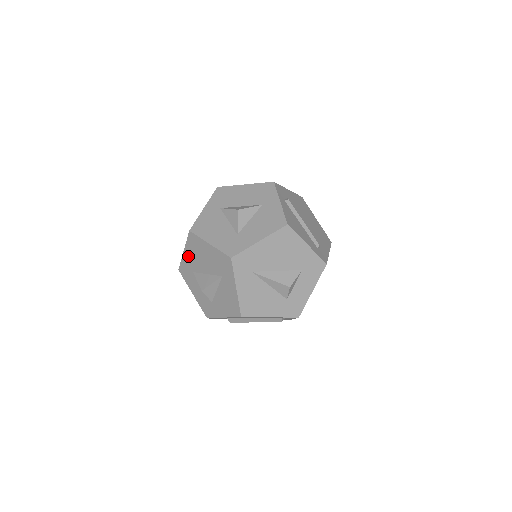
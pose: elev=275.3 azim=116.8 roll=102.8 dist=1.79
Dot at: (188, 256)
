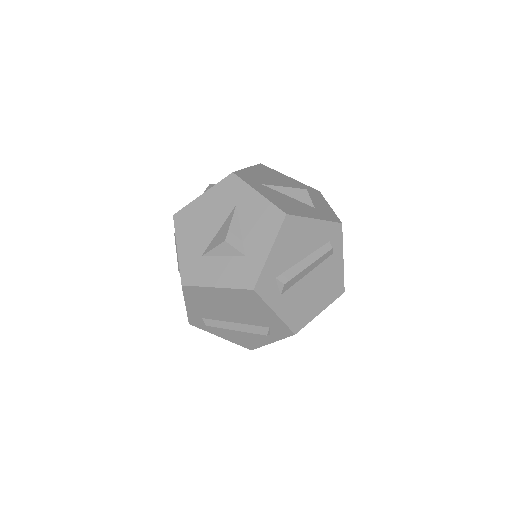
Dot at: (185, 246)
